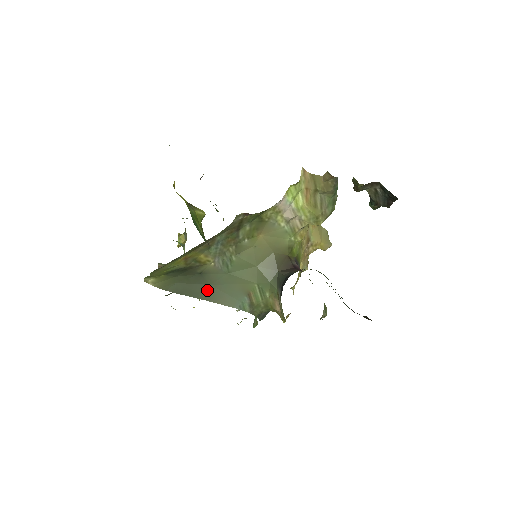
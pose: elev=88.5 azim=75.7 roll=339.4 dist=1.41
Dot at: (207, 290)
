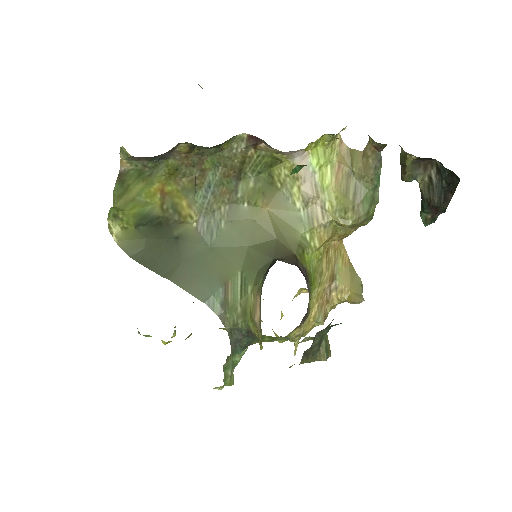
Dot at: (177, 266)
